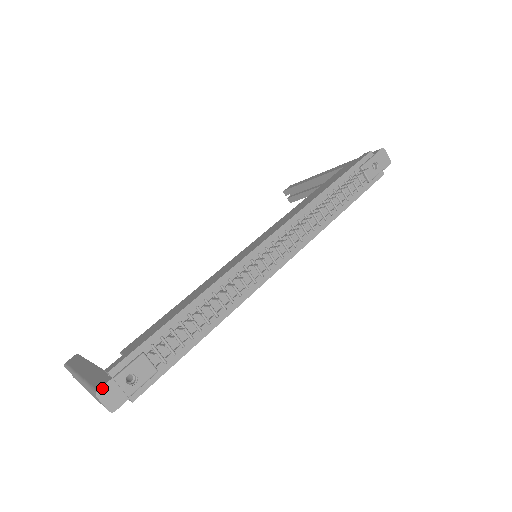
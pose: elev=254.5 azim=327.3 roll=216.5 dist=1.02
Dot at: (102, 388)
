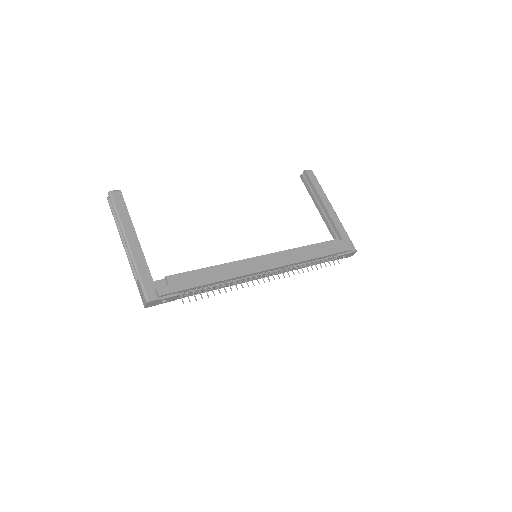
Dot at: (152, 301)
